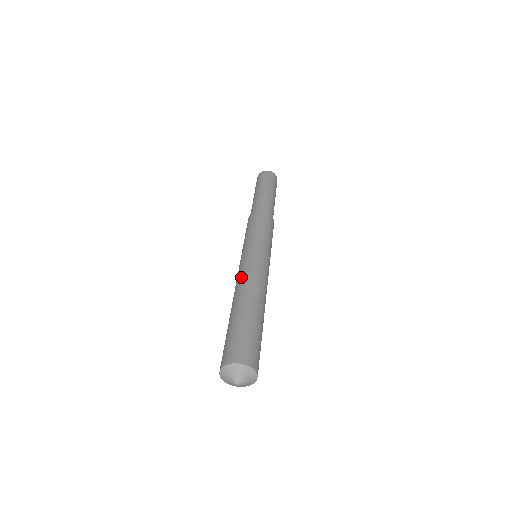
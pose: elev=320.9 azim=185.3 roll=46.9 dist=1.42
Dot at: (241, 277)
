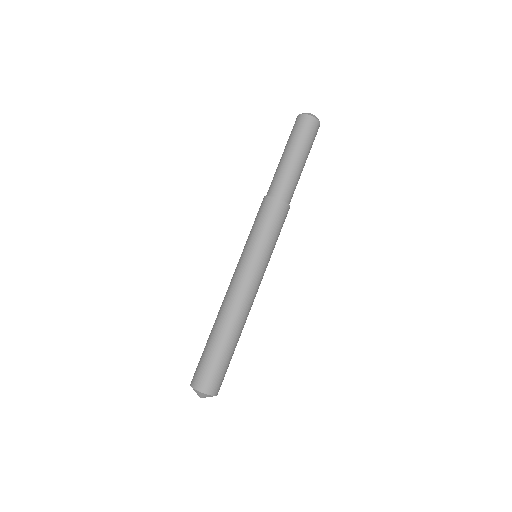
Dot at: (231, 295)
